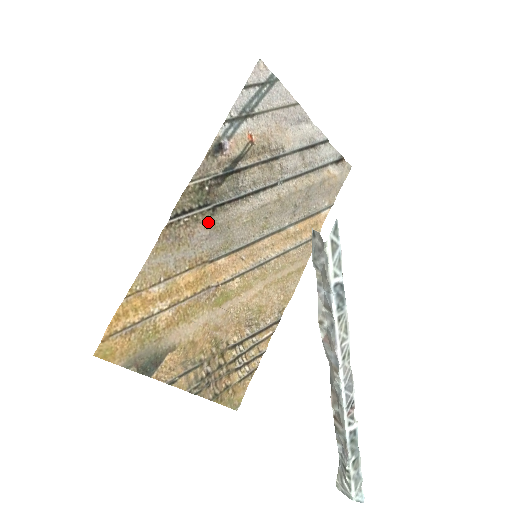
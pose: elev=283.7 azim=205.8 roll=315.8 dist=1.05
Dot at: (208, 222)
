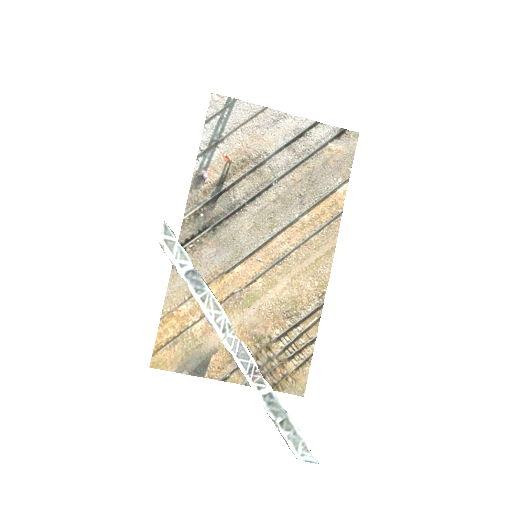
Dot at: (212, 241)
